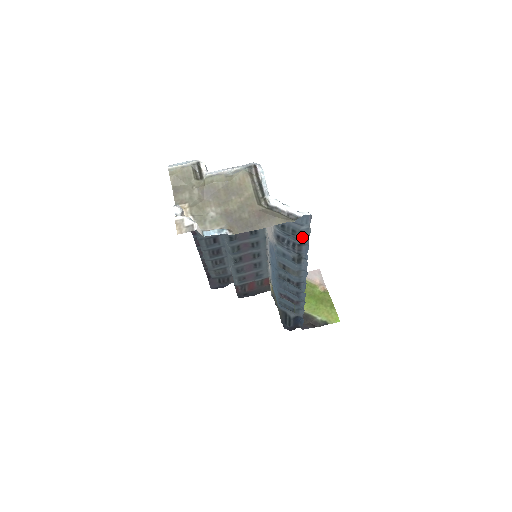
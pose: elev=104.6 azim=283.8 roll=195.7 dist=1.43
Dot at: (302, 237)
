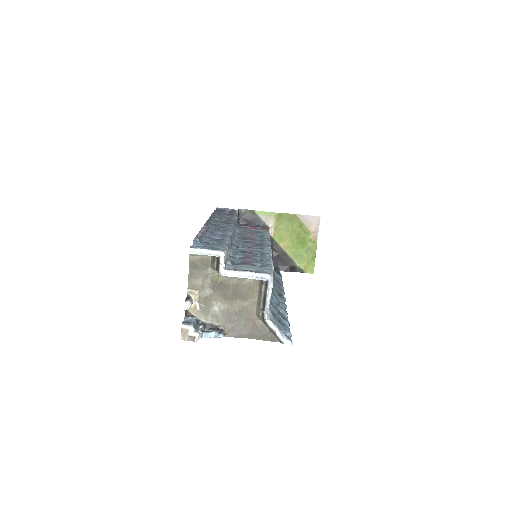
Dot at: (285, 326)
